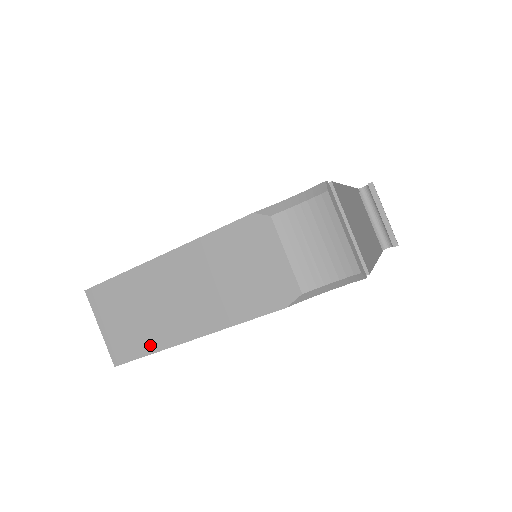
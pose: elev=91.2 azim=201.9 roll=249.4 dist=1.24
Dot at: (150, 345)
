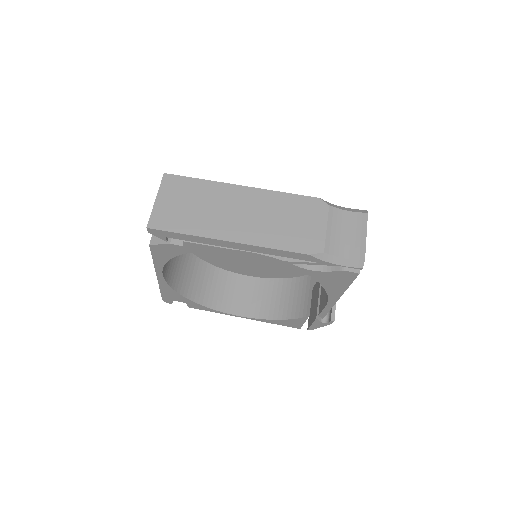
Dot at: (190, 229)
